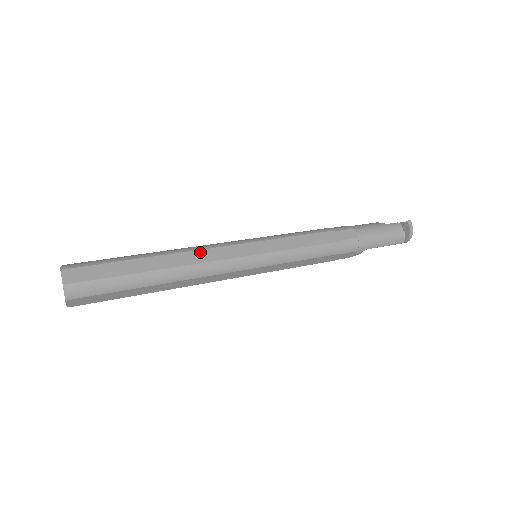
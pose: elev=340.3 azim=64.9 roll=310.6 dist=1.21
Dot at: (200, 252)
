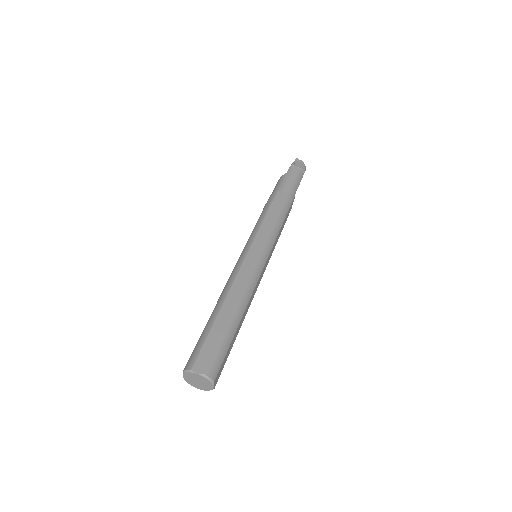
Dot at: (236, 282)
